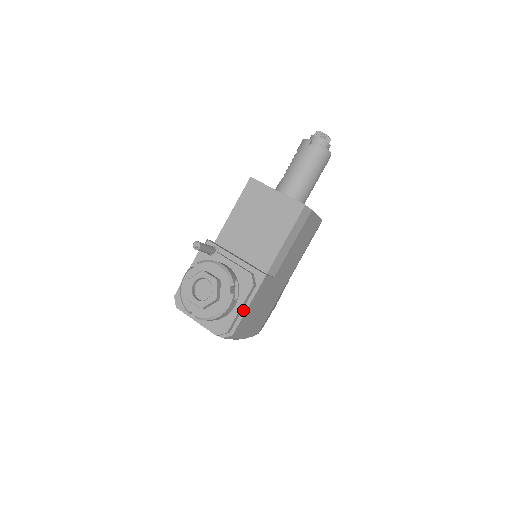
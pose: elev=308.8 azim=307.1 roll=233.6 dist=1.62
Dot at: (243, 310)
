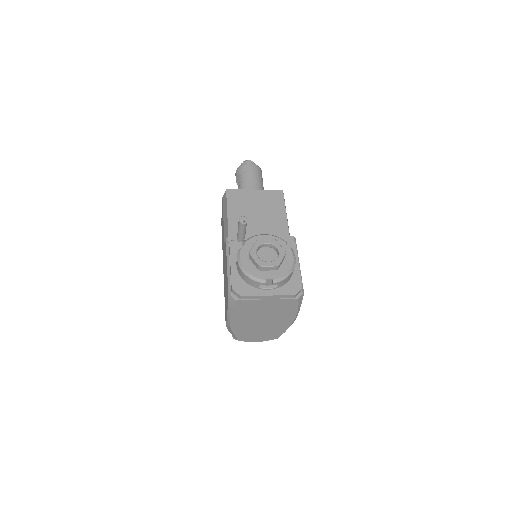
Dot at: occluded
